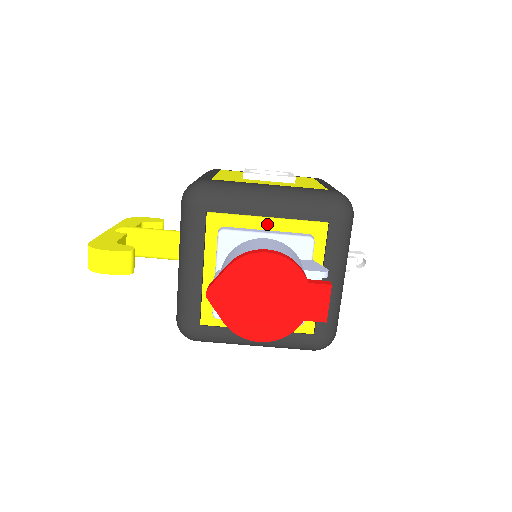
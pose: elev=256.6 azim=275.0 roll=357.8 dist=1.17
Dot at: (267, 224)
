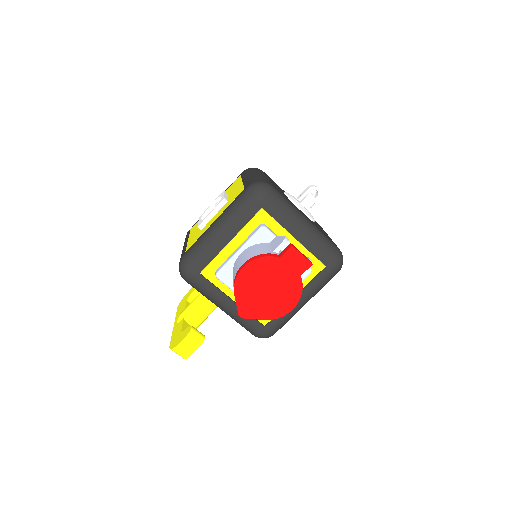
Dot at: (234, 245)
